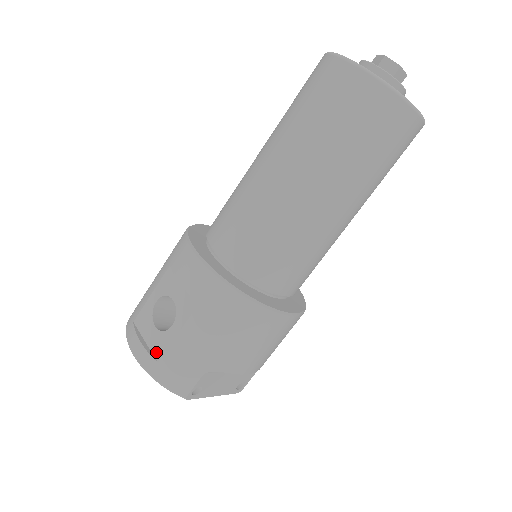
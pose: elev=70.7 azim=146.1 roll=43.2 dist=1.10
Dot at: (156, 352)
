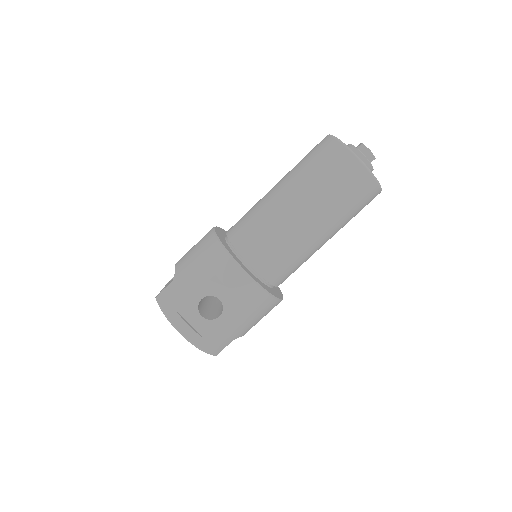
Dot at: (204, 333)
